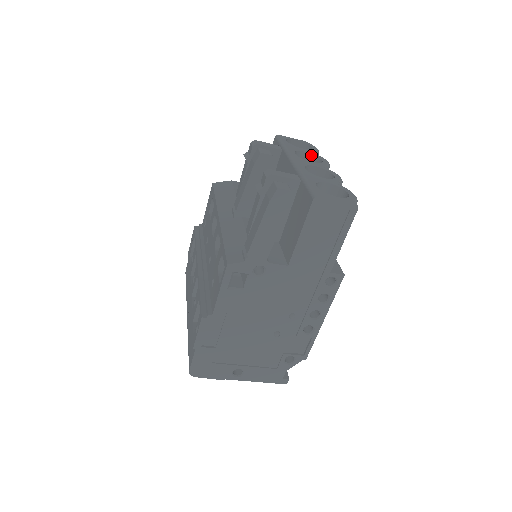
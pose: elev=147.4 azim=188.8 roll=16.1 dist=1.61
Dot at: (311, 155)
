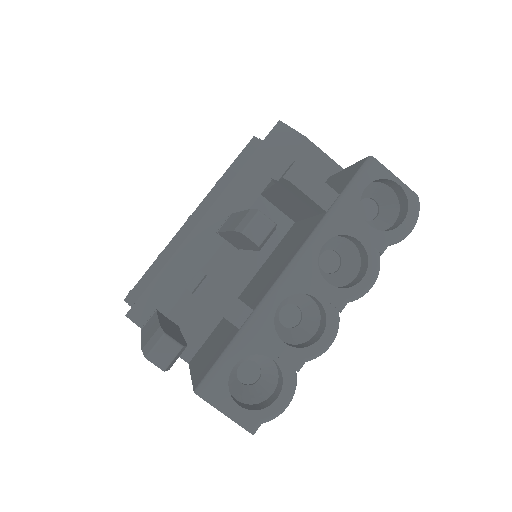
Dot at: (365, 250)
